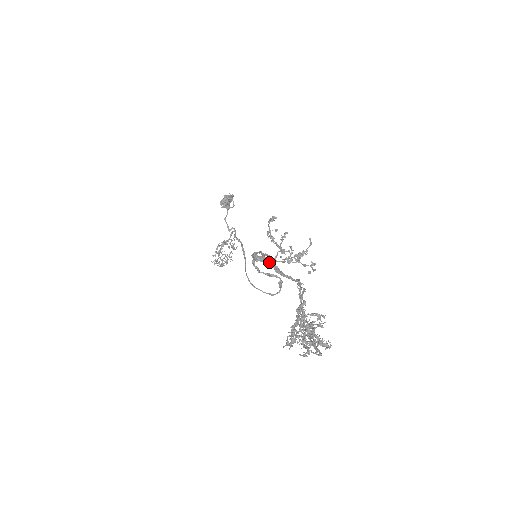
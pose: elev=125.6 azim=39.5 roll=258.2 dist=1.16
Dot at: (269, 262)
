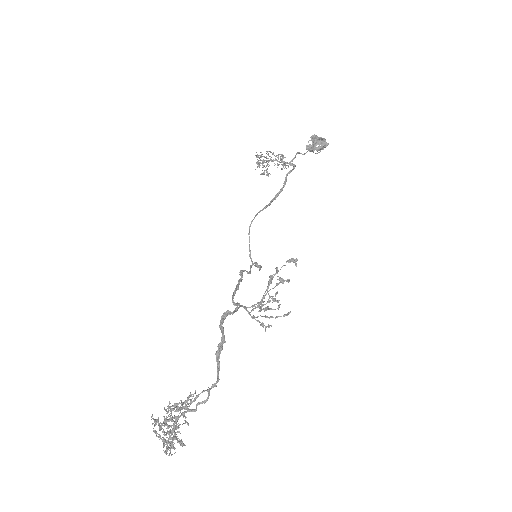
Dot at: (221, 341)
